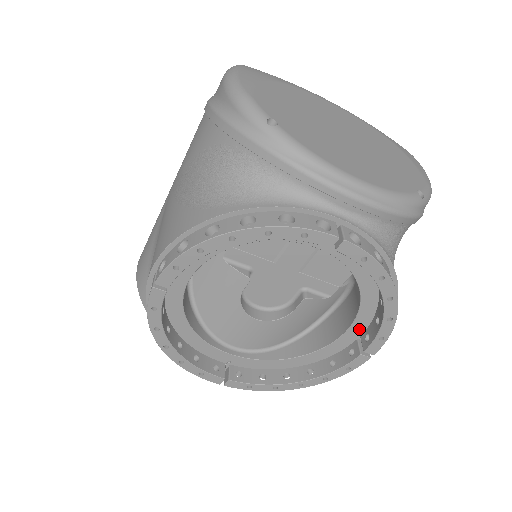
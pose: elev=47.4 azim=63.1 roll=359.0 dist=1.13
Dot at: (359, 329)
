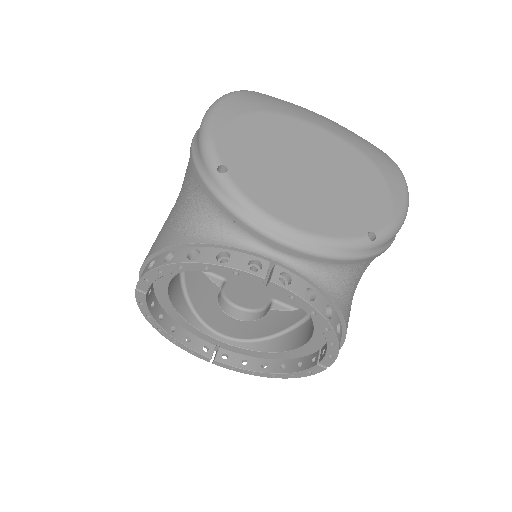
Dot at: (319, 342)
